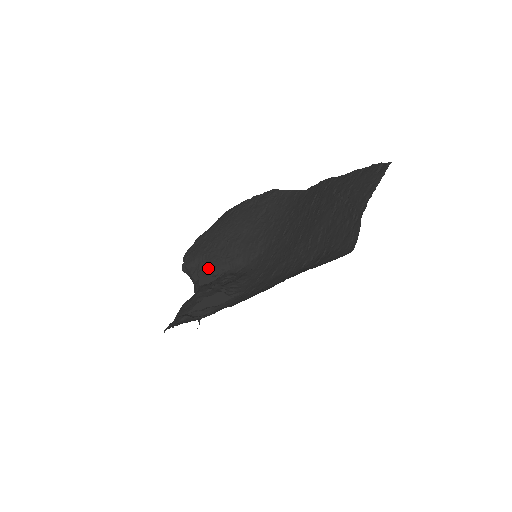
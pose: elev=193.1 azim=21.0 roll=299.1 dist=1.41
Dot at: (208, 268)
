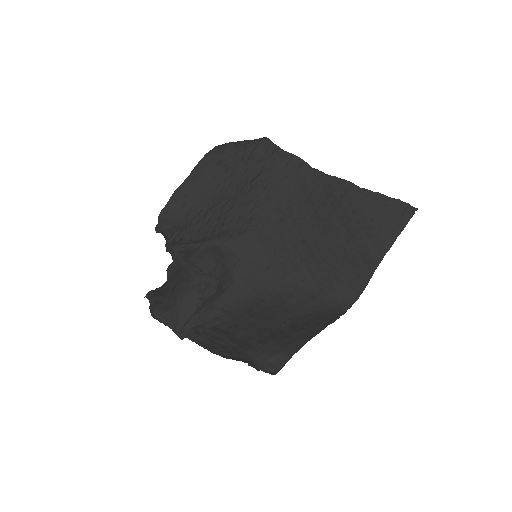
Dot at: (190, 238)
